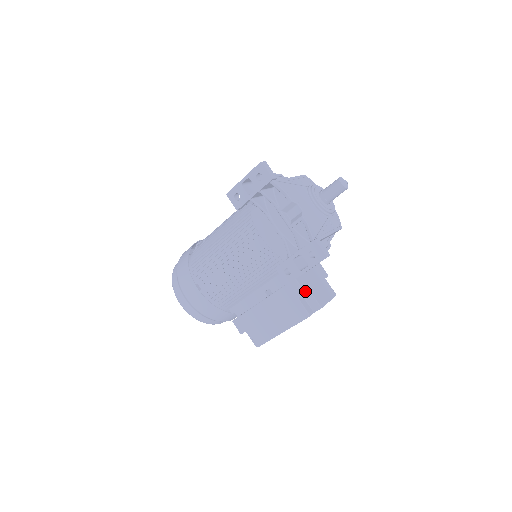
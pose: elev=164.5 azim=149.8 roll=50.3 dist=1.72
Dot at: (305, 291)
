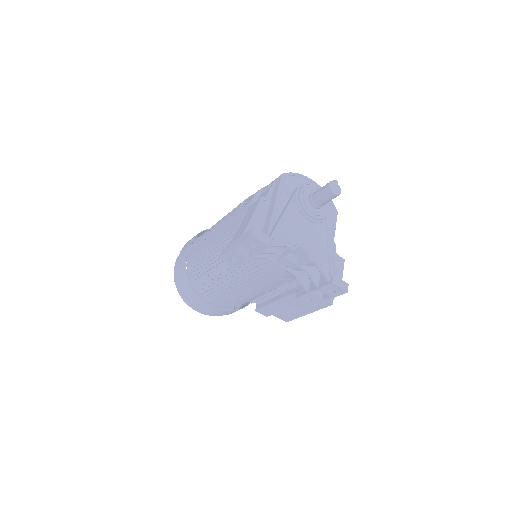
Dot at: occluded
